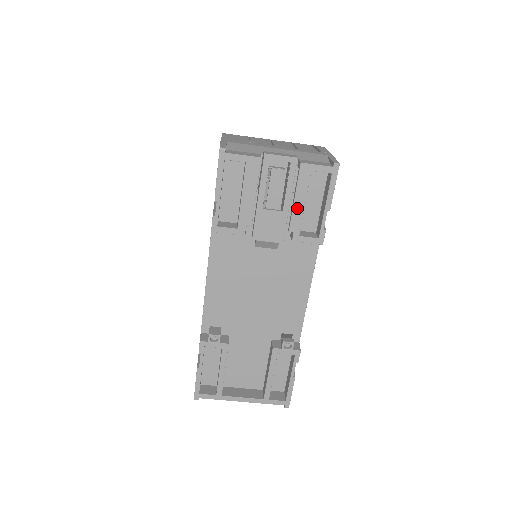
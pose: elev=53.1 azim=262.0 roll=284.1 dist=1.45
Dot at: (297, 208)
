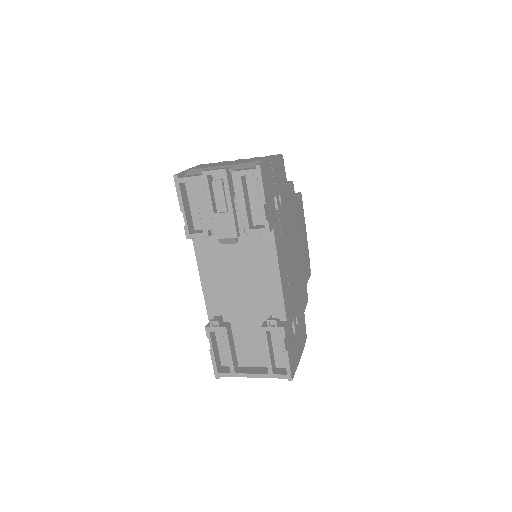
Dot at: (240, 207)
